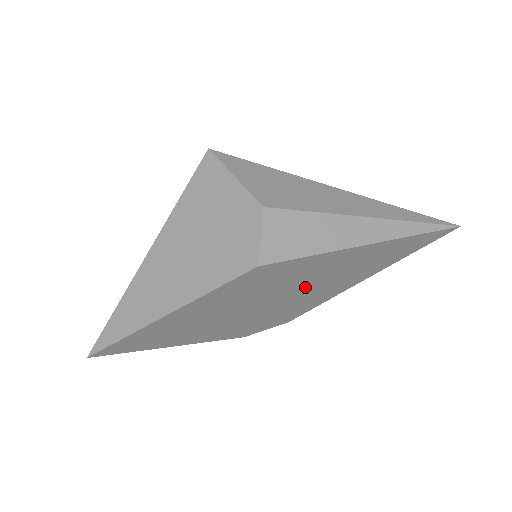
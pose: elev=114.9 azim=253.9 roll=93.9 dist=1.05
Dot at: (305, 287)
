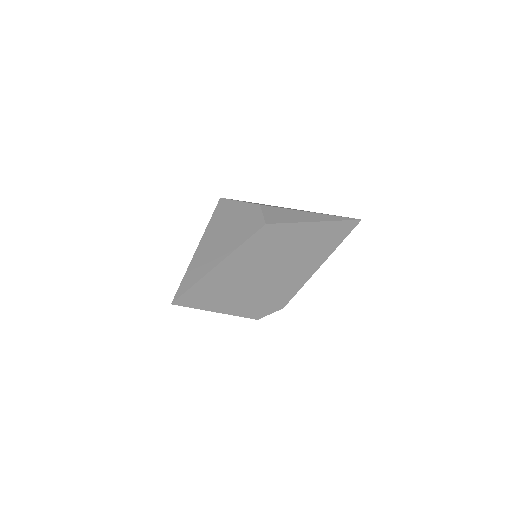
Dot at: (290, 260)
